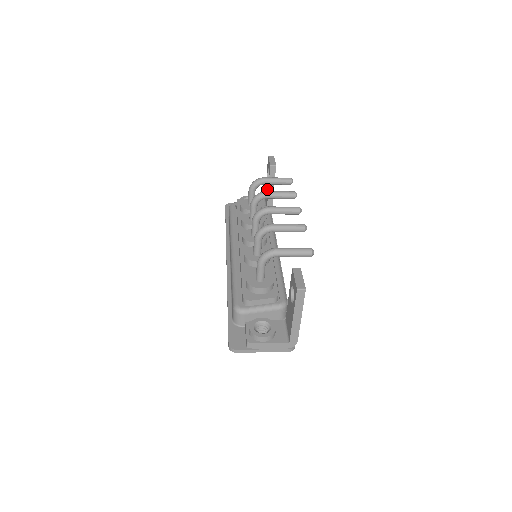
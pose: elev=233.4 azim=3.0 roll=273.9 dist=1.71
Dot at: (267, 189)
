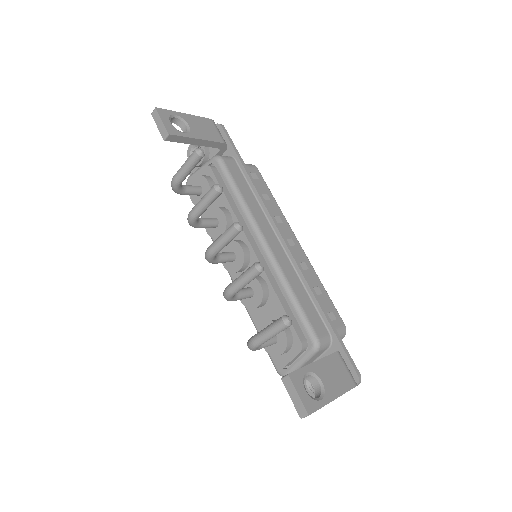
Dot at: occluded
